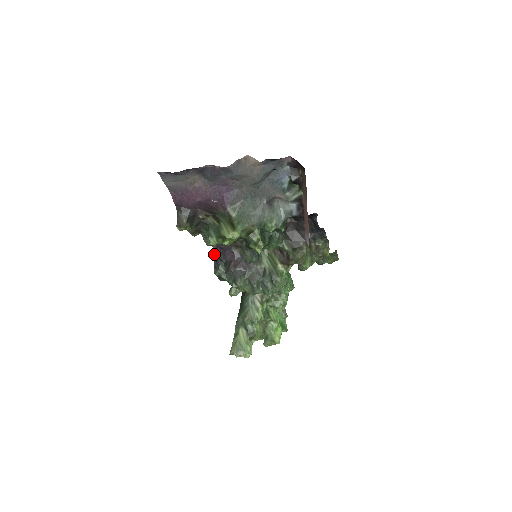
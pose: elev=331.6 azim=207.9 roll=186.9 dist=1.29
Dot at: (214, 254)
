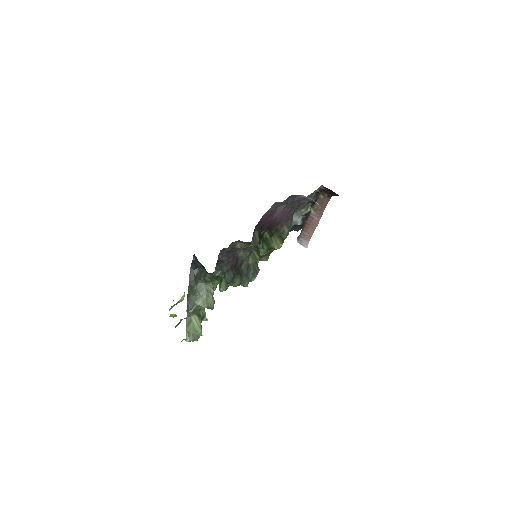
Dot at: (218, 257)
